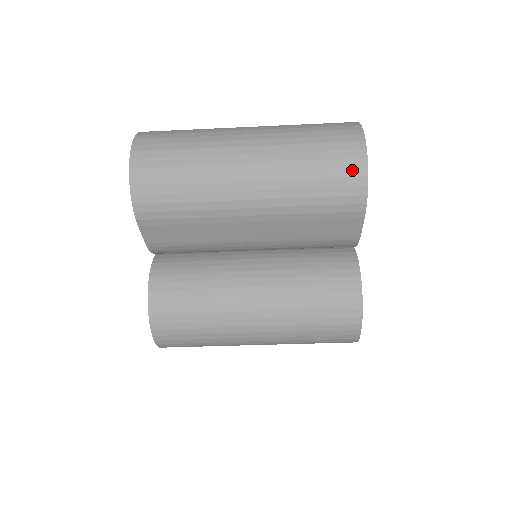
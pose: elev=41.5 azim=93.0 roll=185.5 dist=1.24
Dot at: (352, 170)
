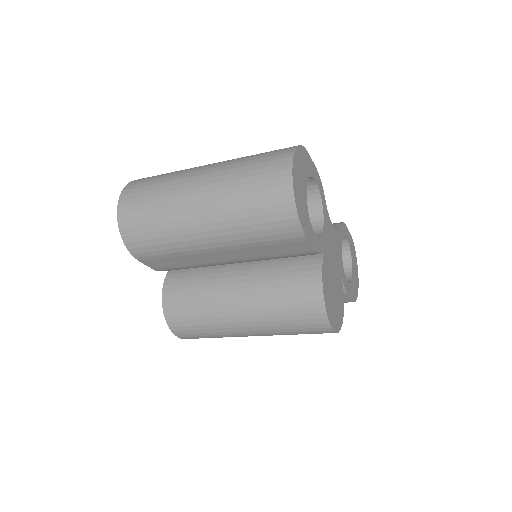
Dot at: (282, 206)
